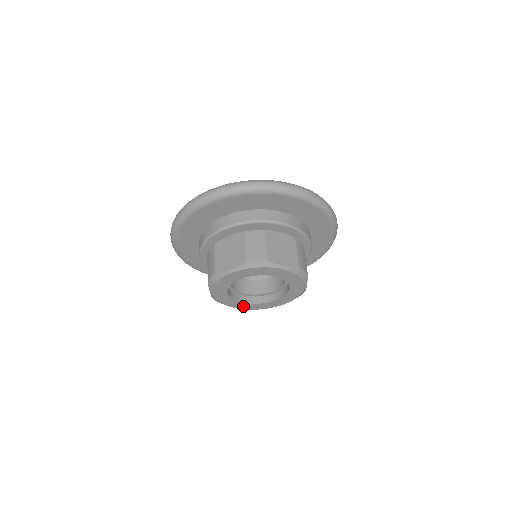
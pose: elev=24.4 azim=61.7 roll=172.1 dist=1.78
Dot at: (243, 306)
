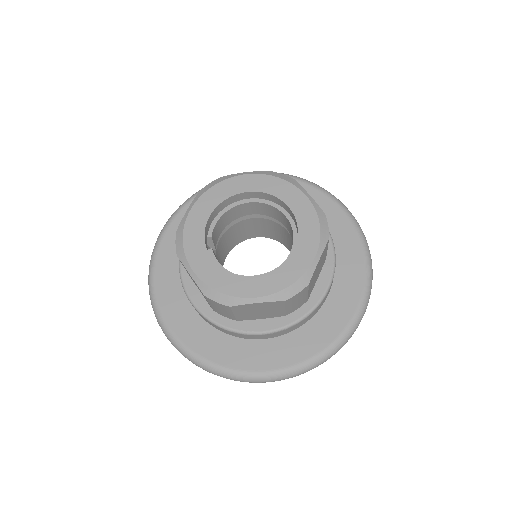
Dot at: (259, 287)
